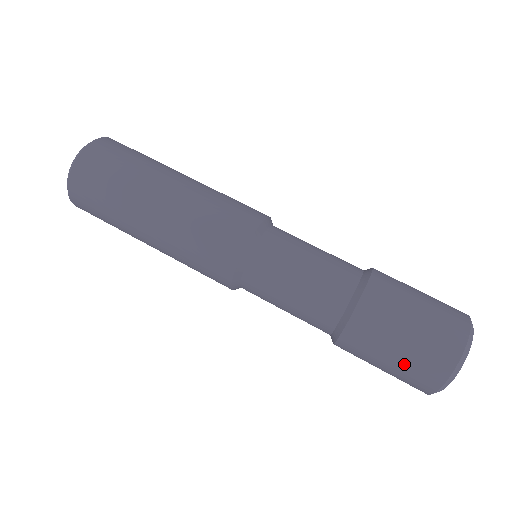
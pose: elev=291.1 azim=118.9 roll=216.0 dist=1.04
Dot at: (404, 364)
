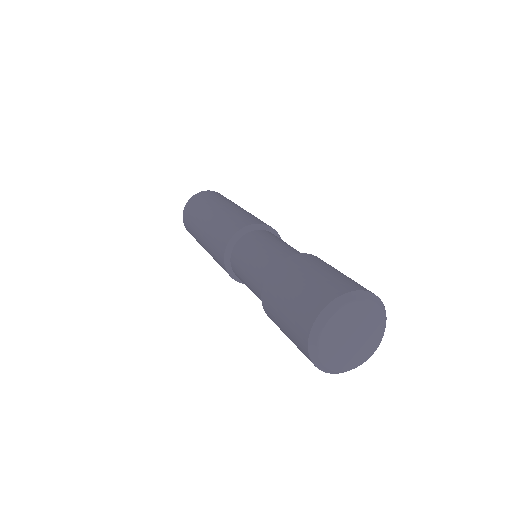
Dot at: (292, 307)
